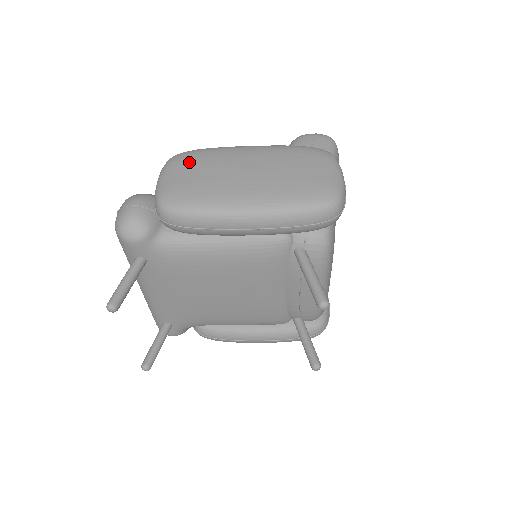
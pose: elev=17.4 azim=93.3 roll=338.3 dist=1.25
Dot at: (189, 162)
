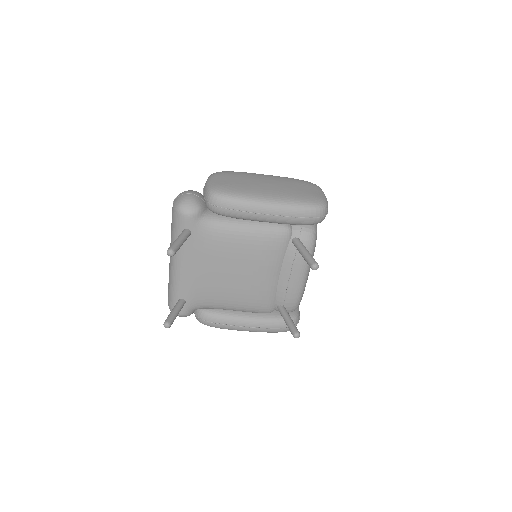
Dot at: (228, 175)
